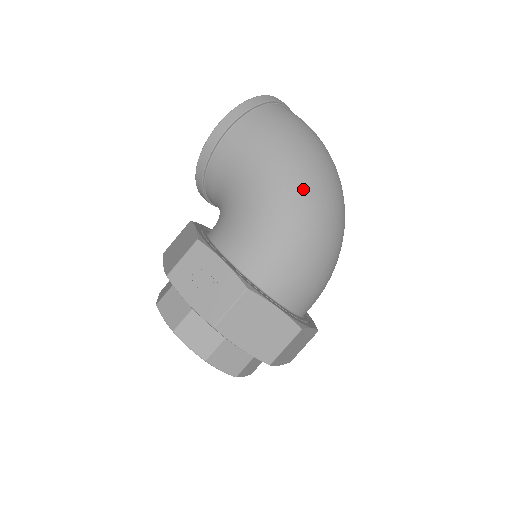
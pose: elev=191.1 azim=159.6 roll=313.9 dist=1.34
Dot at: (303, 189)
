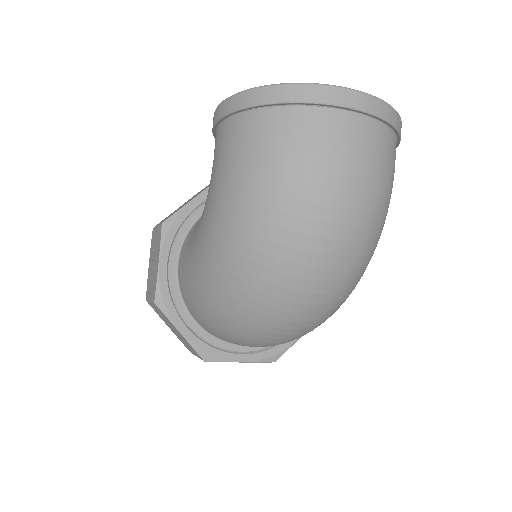
Dot at: (227, 264)
